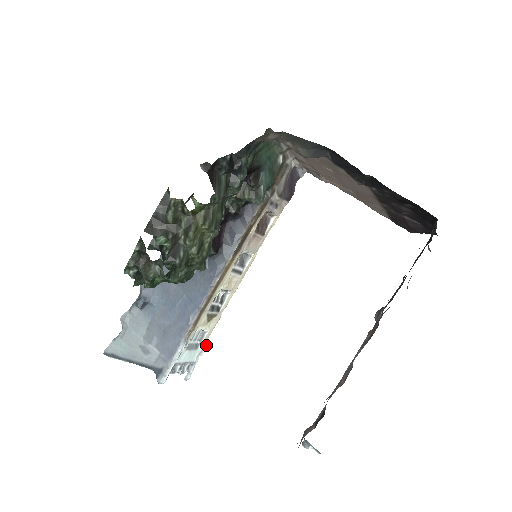
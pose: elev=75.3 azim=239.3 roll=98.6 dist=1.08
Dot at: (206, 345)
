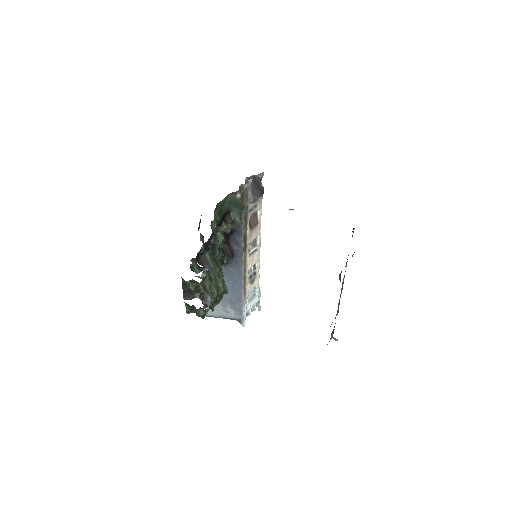
Dot at: (260, 291)
